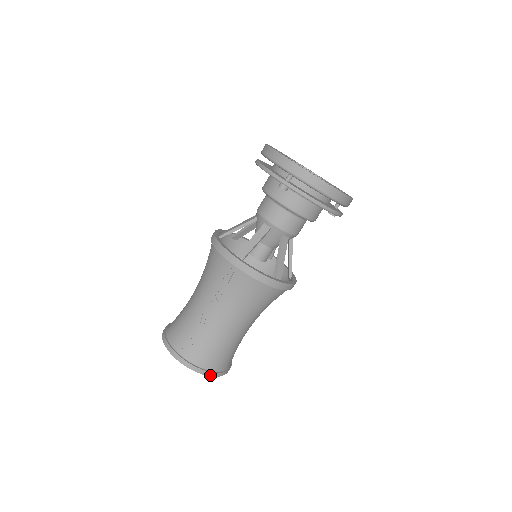
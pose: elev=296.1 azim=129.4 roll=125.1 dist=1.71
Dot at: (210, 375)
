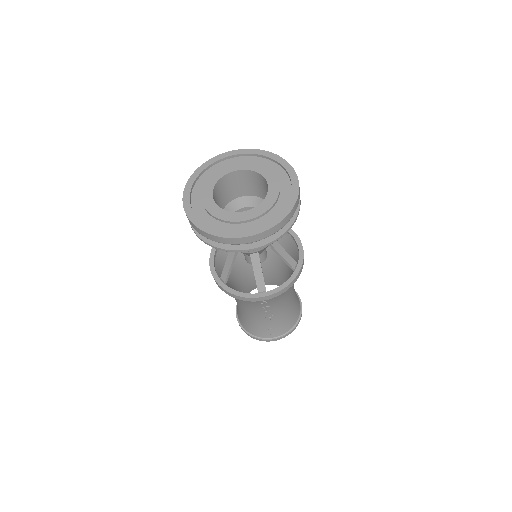
Dot at: occluded
